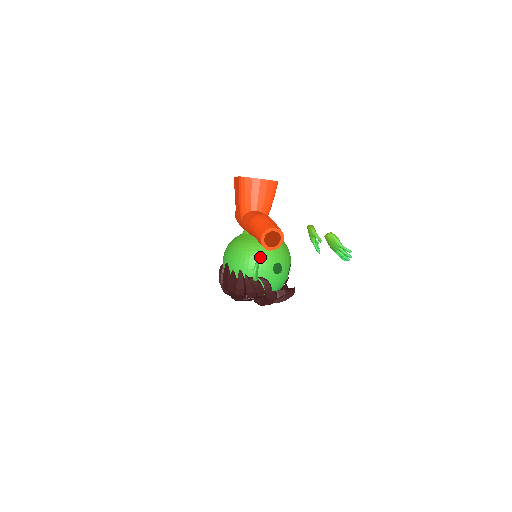
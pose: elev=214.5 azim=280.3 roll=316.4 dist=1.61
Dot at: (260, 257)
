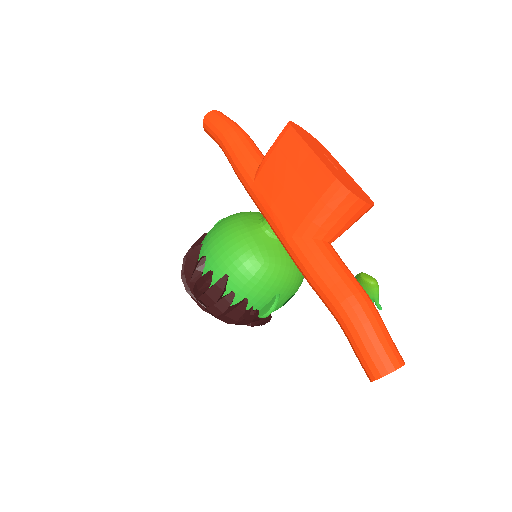
Dot at: (283, 289)
